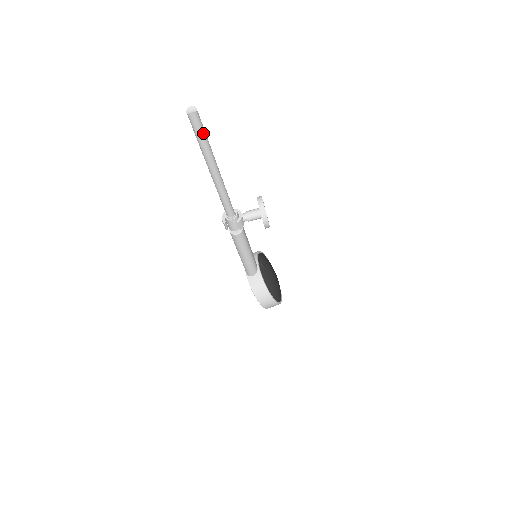
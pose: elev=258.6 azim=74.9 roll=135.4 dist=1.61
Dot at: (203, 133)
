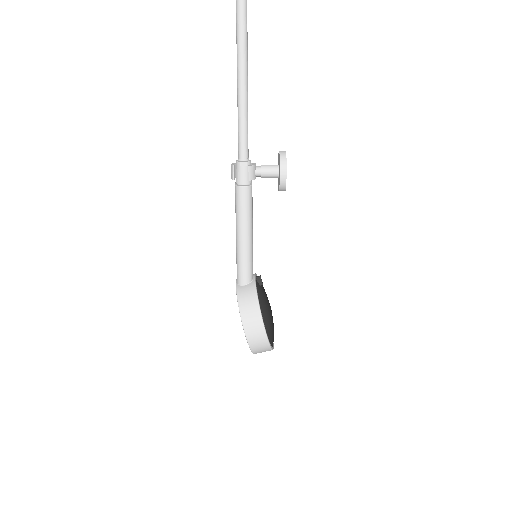
Dot at: (245, 10)
